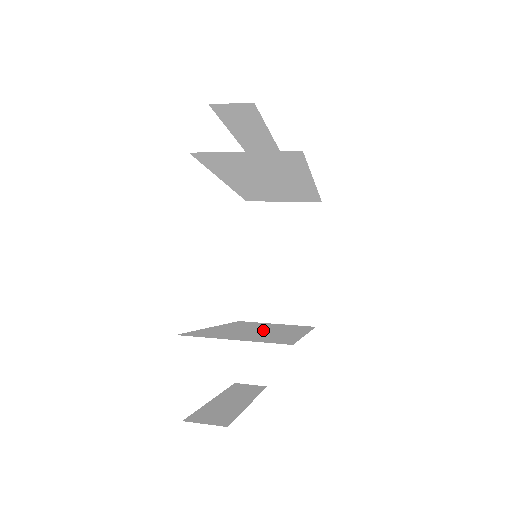
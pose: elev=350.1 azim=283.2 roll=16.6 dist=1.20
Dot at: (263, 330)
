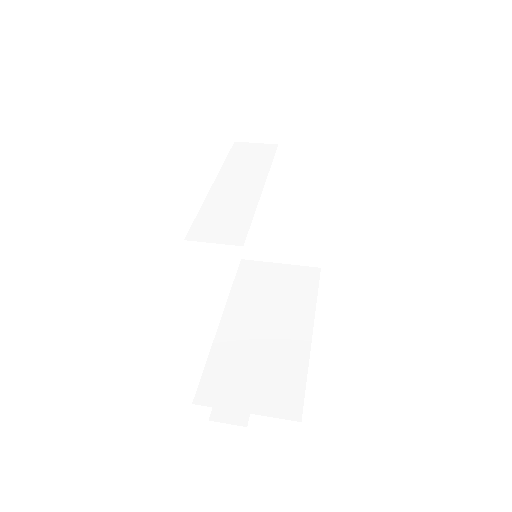
Dot at: (270, 327)
